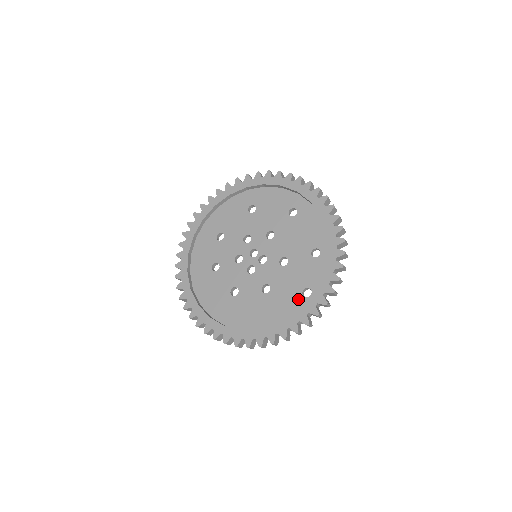
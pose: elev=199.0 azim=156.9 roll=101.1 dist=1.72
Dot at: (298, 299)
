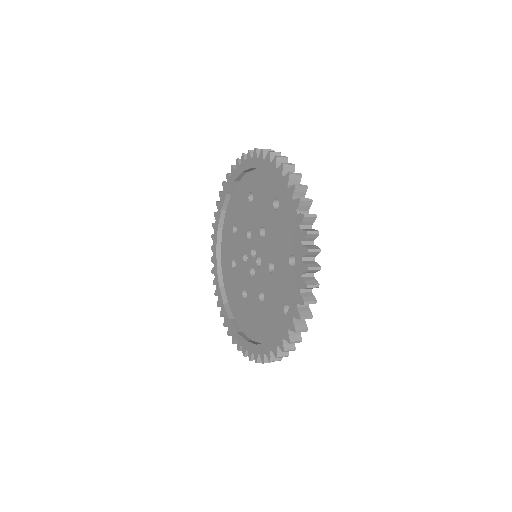
Dot at: (281, 316)
